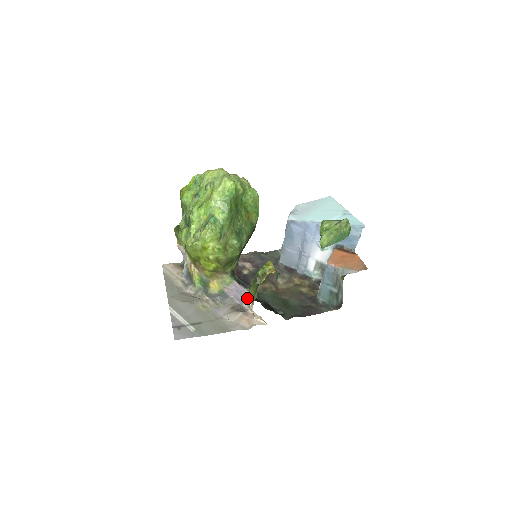
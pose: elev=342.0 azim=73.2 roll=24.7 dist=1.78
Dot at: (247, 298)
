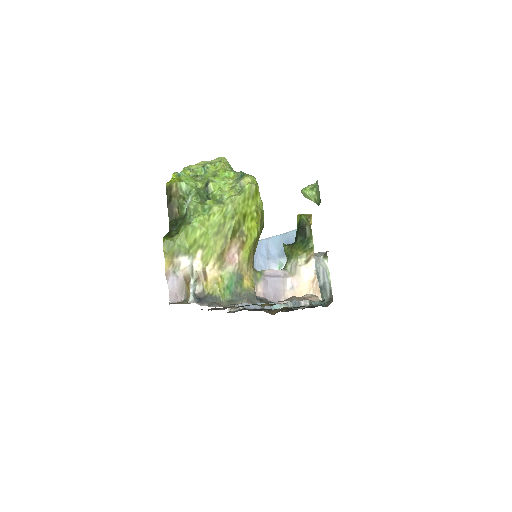
Dot at: (287, 282)
